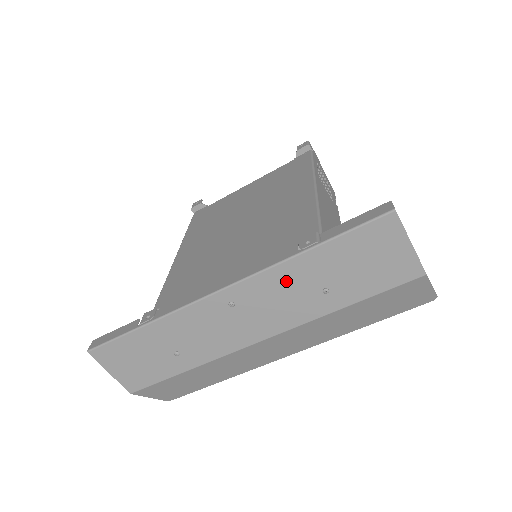
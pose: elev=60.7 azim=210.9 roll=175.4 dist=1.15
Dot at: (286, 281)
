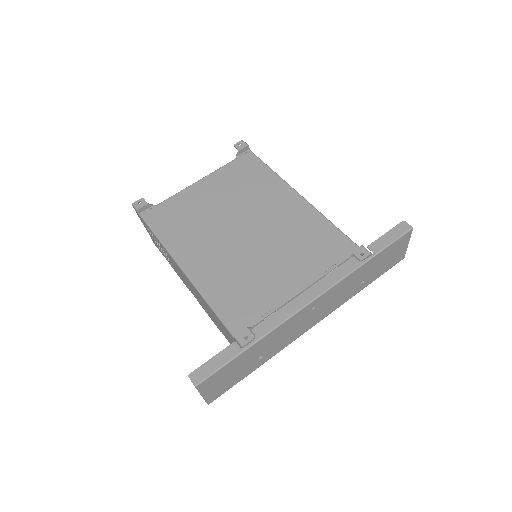
Dot at: (348, 283)
